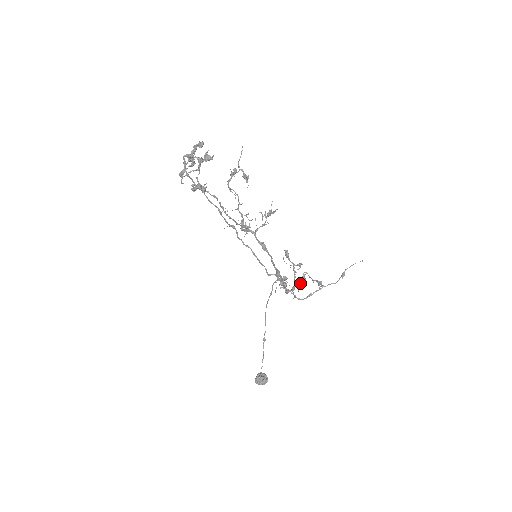
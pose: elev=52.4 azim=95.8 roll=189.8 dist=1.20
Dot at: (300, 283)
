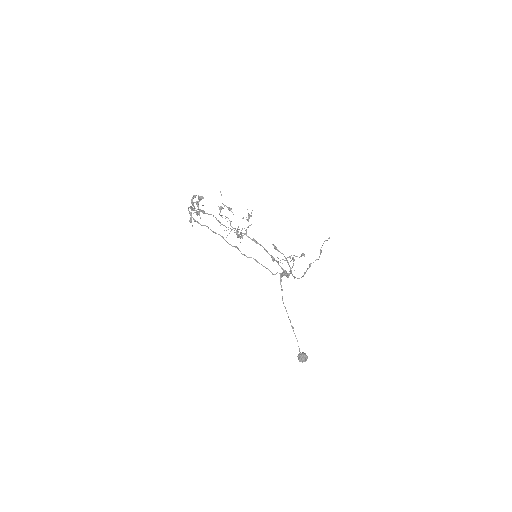
Dot at: (293, 264)
